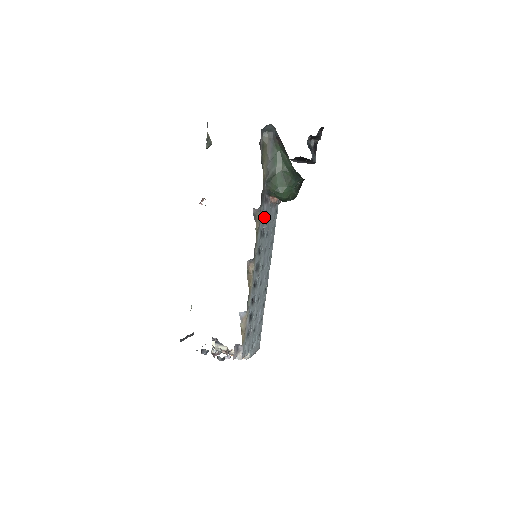
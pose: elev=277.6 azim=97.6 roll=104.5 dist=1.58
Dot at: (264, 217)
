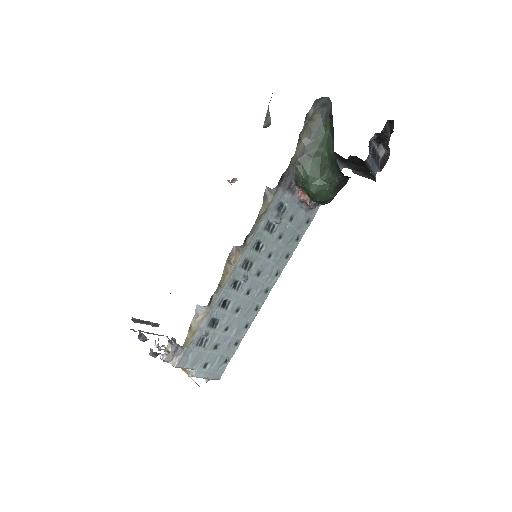
Dot at: (281, 209)
